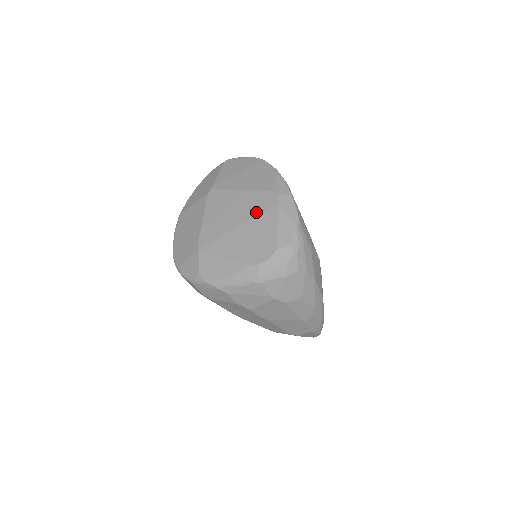
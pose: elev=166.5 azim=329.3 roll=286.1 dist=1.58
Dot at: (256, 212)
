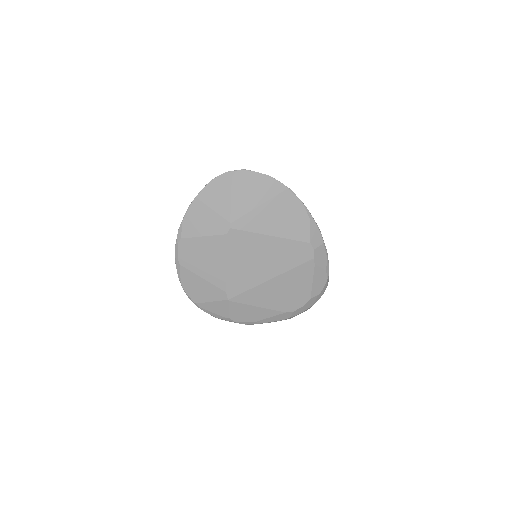
Dot at: (291, 265)
